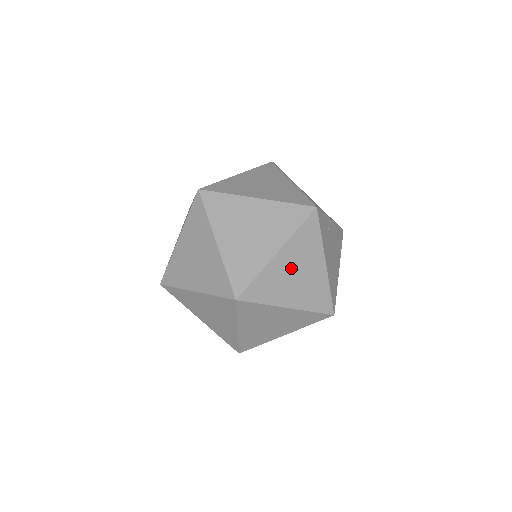
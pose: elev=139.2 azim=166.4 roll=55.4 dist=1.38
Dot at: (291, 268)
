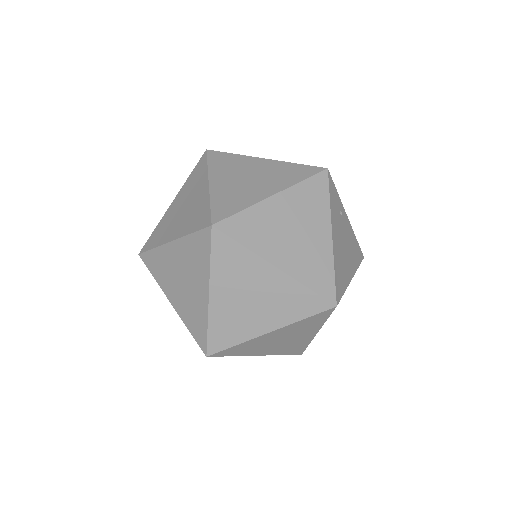
Dot at: (287, 220)
